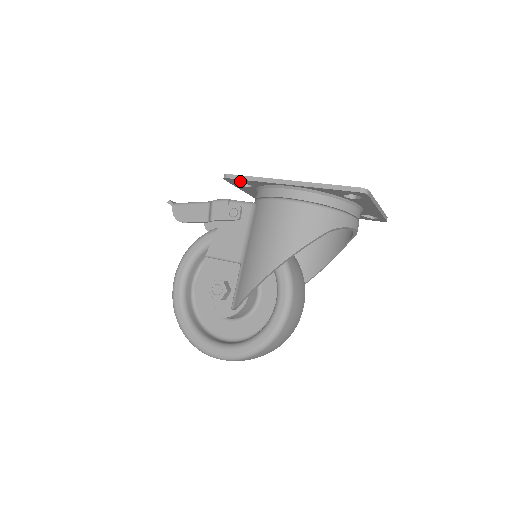
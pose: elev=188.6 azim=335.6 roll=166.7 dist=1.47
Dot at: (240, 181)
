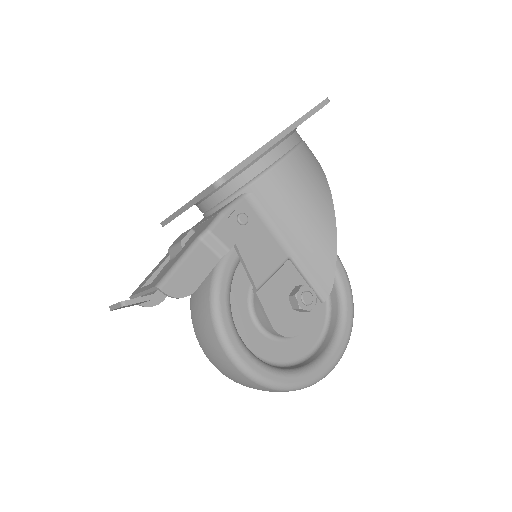
Dot at: occluded
